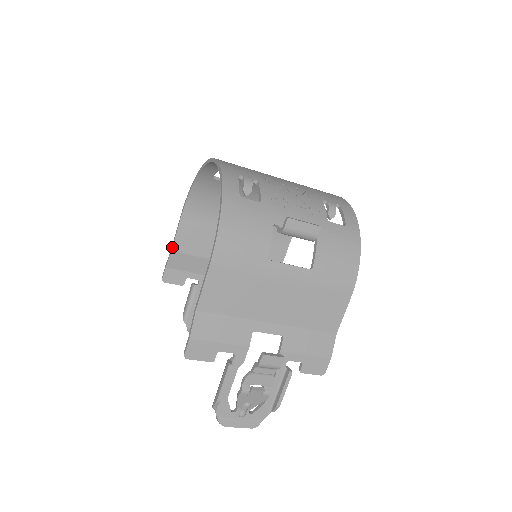
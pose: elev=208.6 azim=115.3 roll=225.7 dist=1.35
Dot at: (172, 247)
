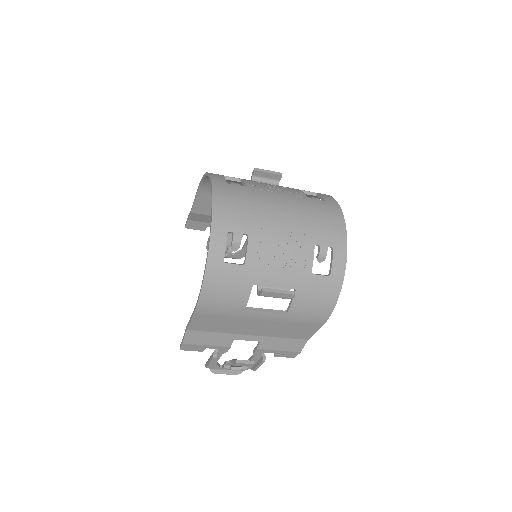
Dot at: (191, 210)
